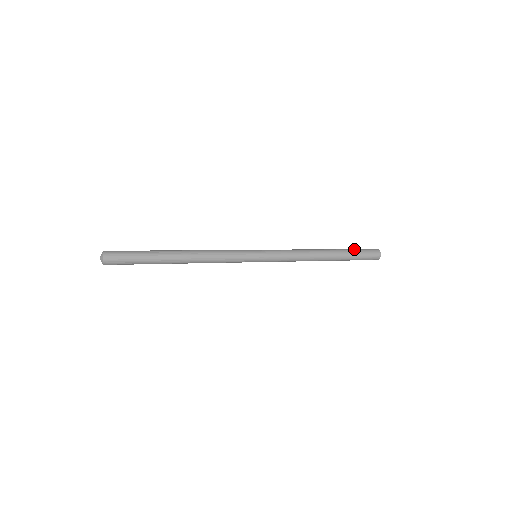
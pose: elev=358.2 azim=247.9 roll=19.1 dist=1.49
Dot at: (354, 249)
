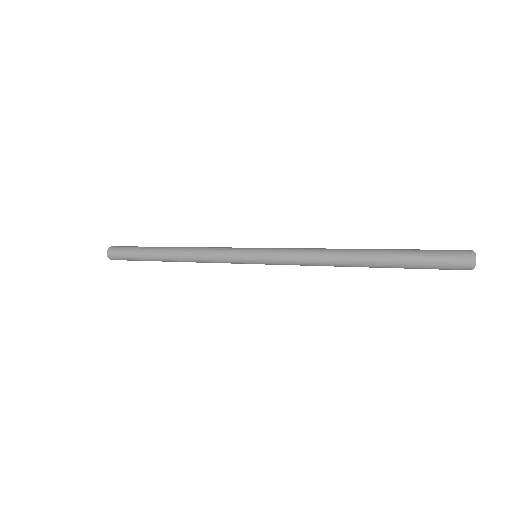
Dot at: (416, 249)
